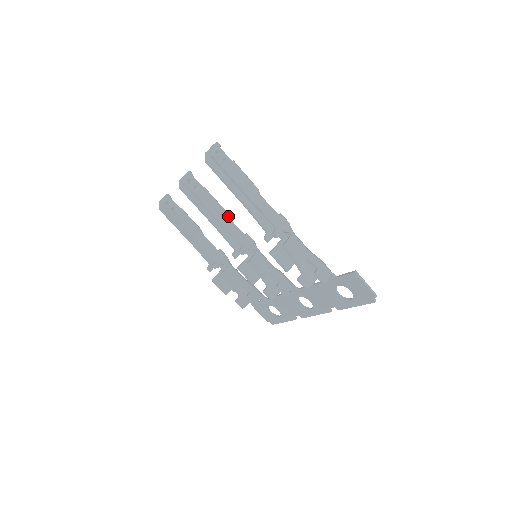
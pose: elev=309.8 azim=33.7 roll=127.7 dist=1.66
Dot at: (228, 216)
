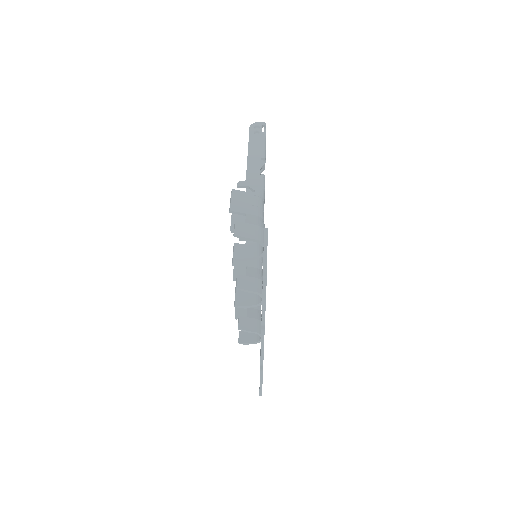
Dot at: occluded
